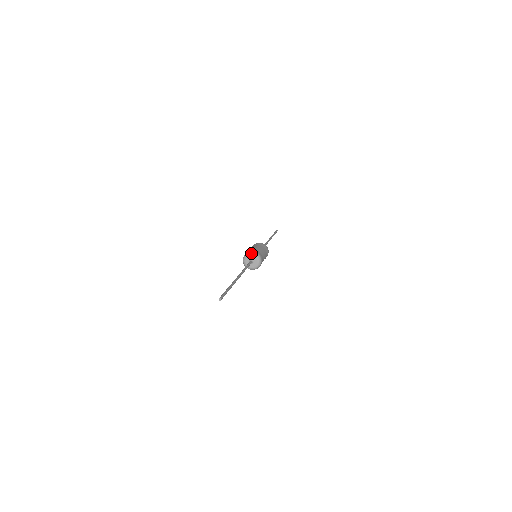
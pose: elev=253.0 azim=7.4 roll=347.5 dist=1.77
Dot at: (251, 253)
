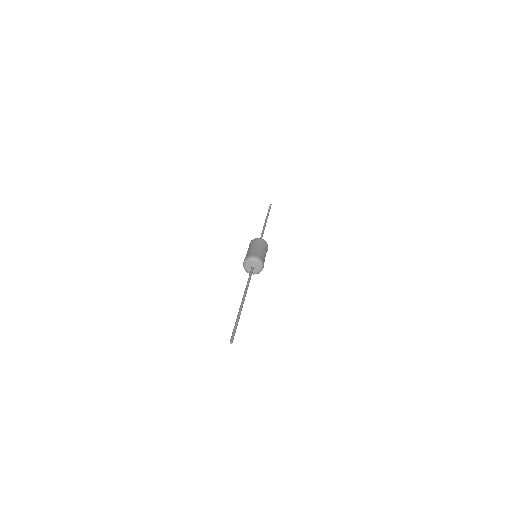
Dot at: (247, 260)
